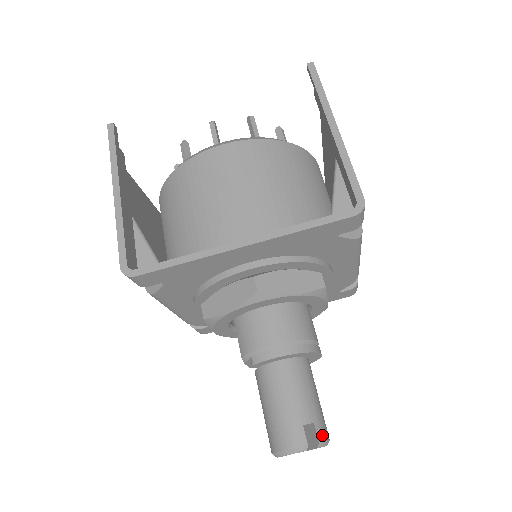
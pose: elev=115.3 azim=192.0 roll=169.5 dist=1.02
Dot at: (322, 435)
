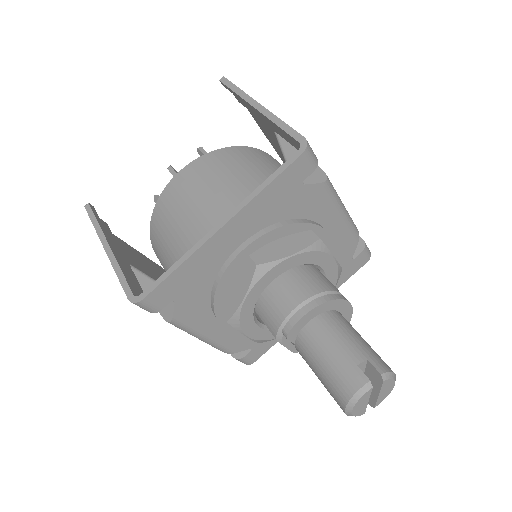
Dot at: (381, 368)
